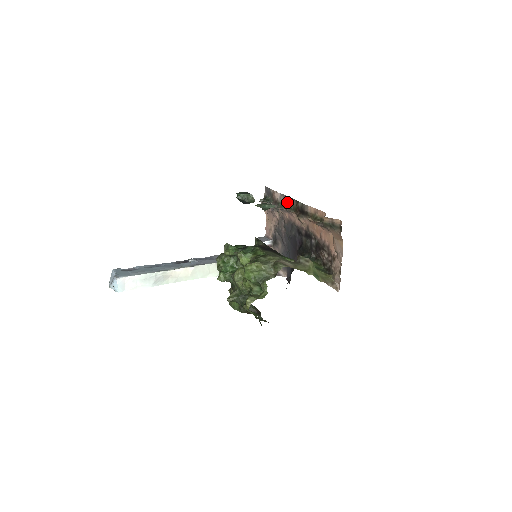
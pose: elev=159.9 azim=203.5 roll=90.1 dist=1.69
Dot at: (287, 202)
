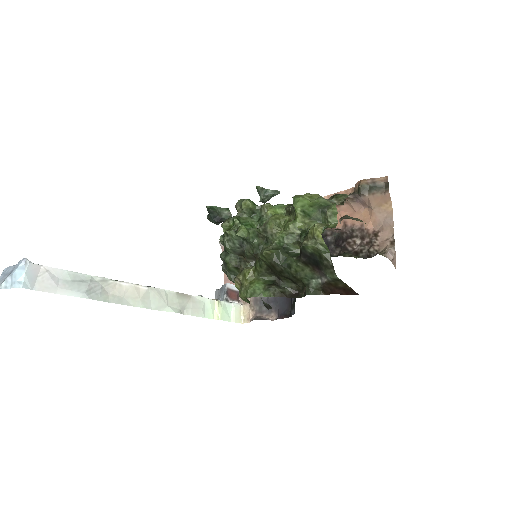
Dot at: occluded
